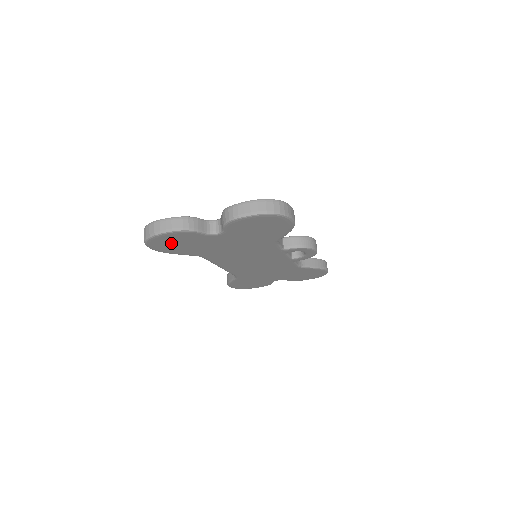
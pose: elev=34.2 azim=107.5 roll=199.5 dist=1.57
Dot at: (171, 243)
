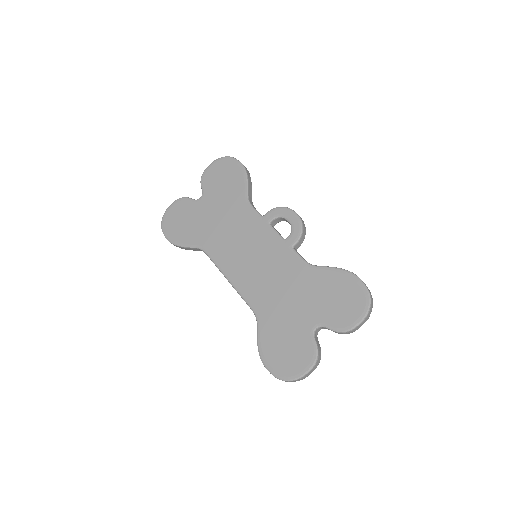
Dot at: (176, 222)
